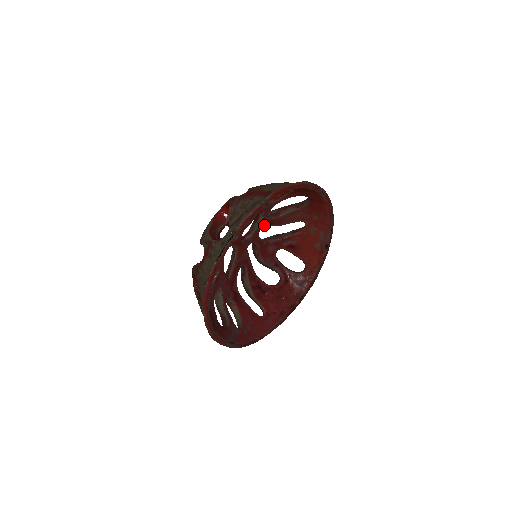
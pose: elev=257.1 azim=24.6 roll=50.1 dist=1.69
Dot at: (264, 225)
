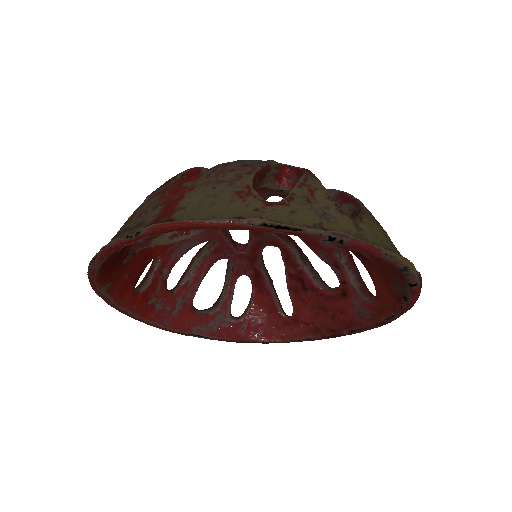
Dot at: occluded
